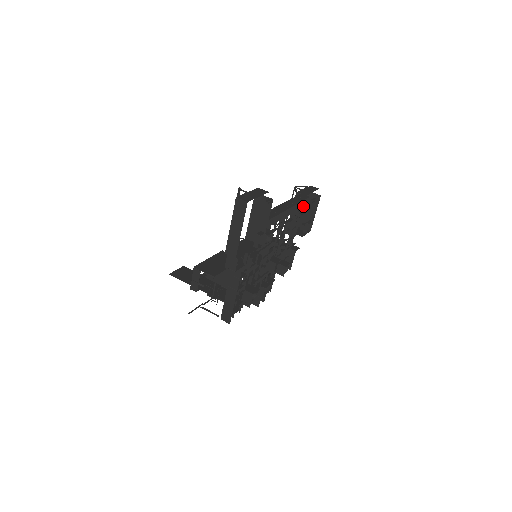
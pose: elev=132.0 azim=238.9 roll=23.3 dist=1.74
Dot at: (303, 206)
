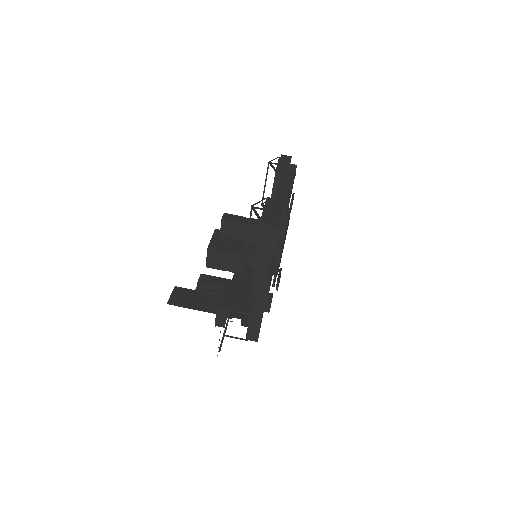
Dot at: occluded
